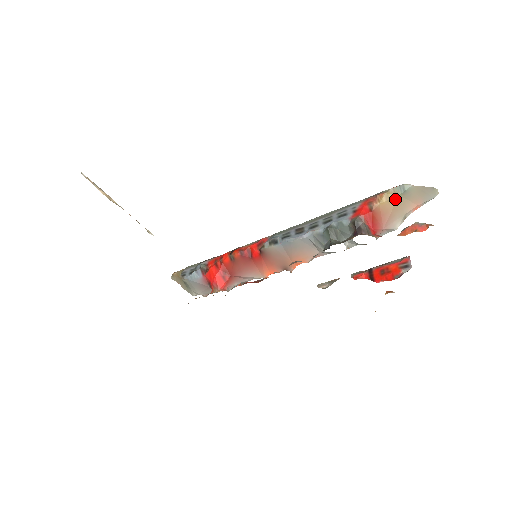
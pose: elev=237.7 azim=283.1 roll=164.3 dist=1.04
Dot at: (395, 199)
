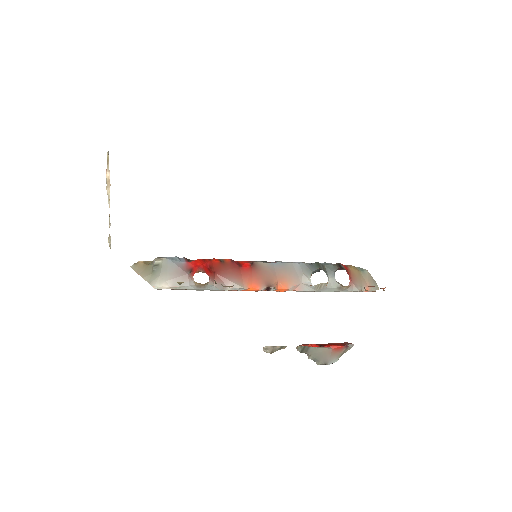
Dot at: (358, 272)
